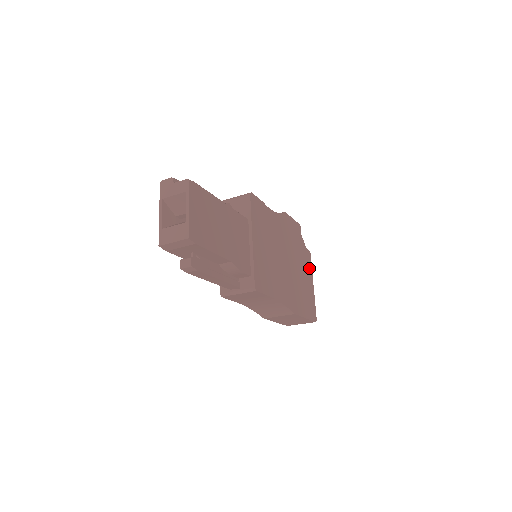
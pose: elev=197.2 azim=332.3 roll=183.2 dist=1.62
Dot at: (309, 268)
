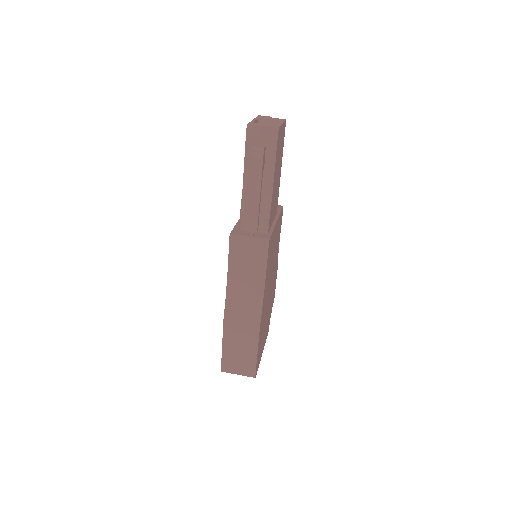
Dot at: (266, 336)
